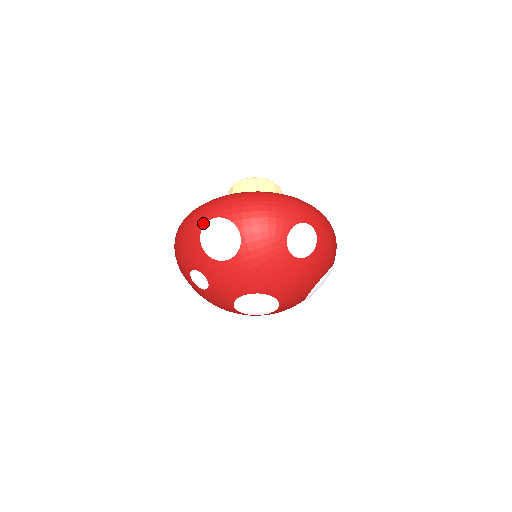
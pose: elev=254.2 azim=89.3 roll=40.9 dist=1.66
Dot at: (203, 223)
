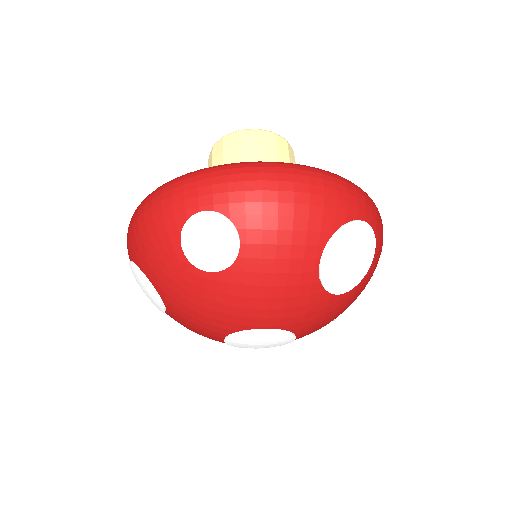
Dot at: occluded
